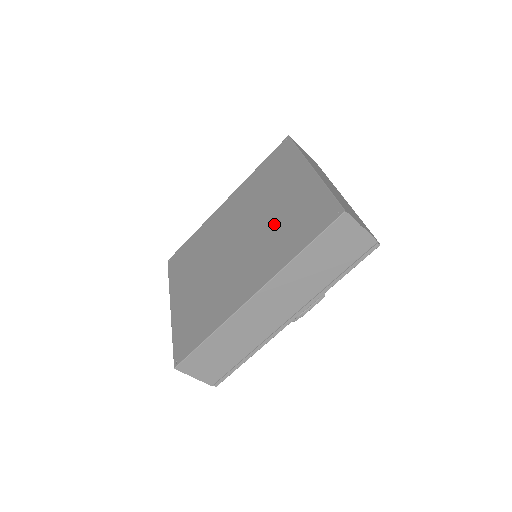
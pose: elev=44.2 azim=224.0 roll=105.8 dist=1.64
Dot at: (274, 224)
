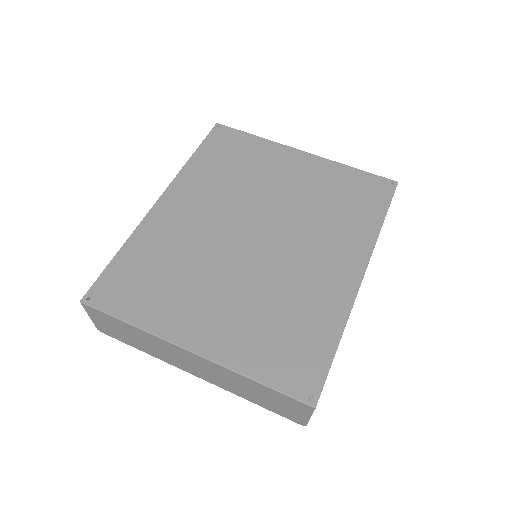
Dot at: (309, 206)
